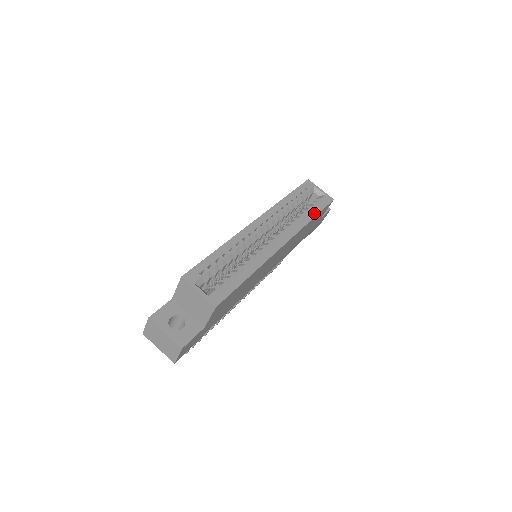
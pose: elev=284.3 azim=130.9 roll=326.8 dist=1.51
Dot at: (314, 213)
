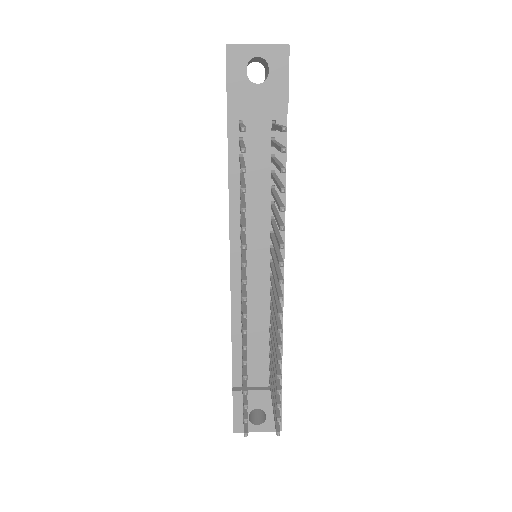
Dot at: occluded
